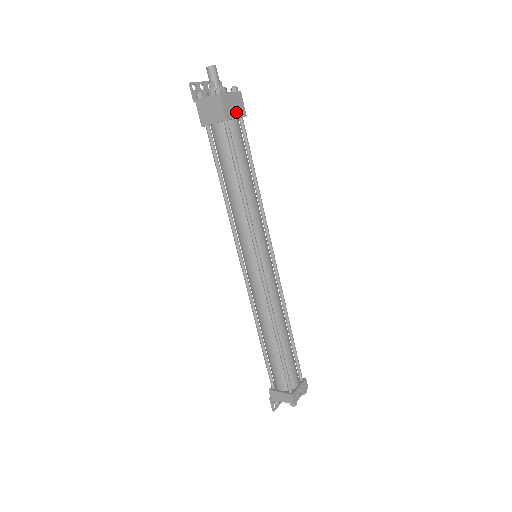
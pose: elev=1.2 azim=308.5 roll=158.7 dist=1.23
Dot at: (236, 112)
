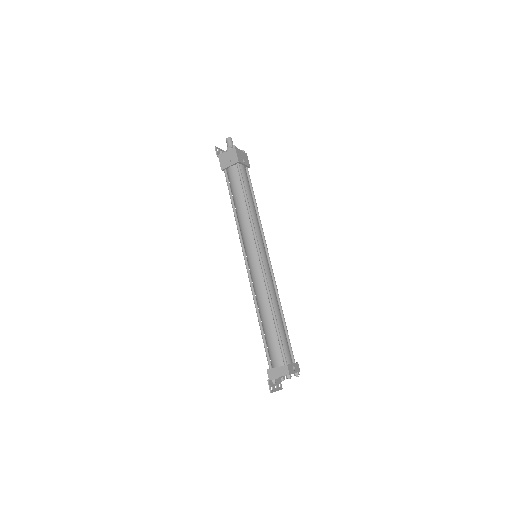
Dot at: (244, 162)
